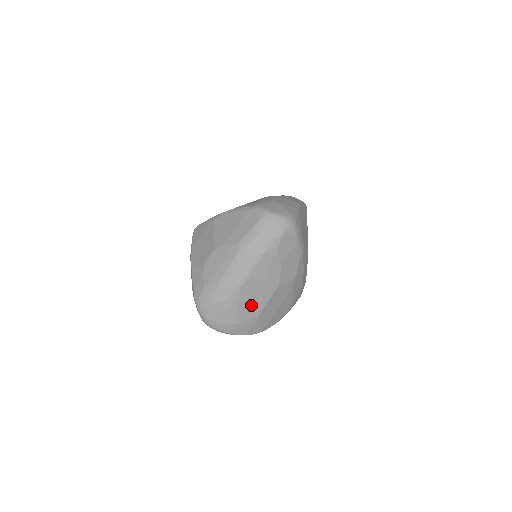
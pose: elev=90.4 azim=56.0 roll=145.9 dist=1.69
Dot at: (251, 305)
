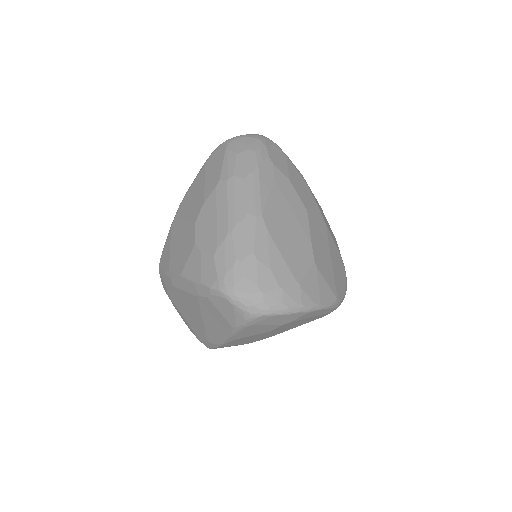
Dot at: (293, 245)
